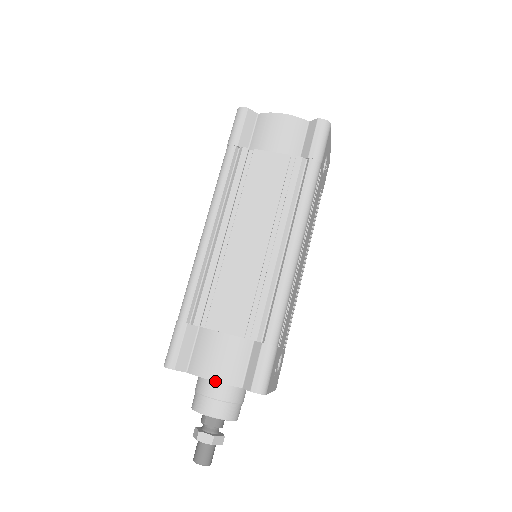
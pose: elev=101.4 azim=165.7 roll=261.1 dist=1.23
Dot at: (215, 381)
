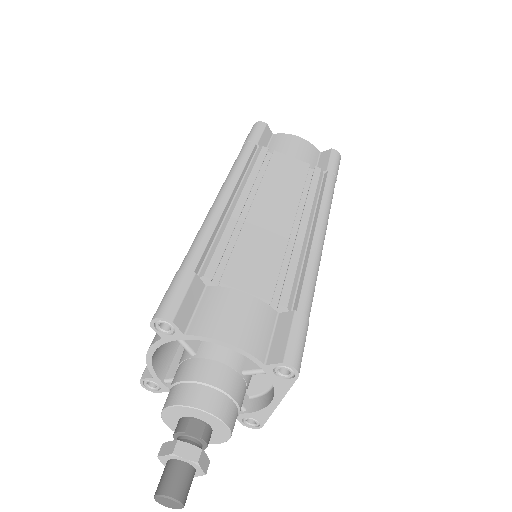
Dot at: (232, 344)
